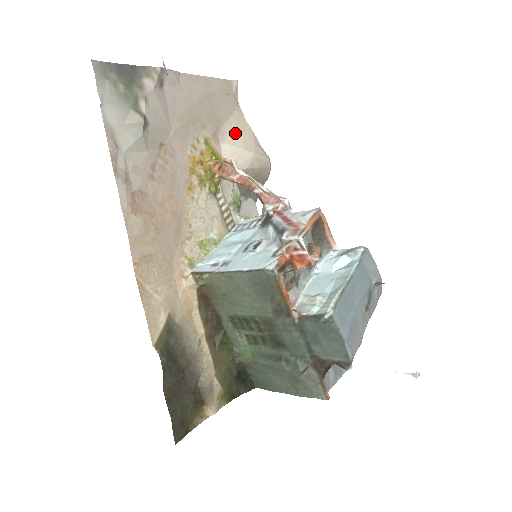
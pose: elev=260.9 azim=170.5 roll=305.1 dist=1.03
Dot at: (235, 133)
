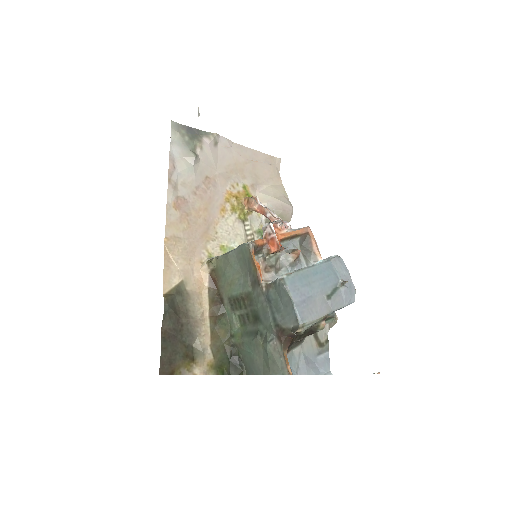
Dot at: (270, 188)
